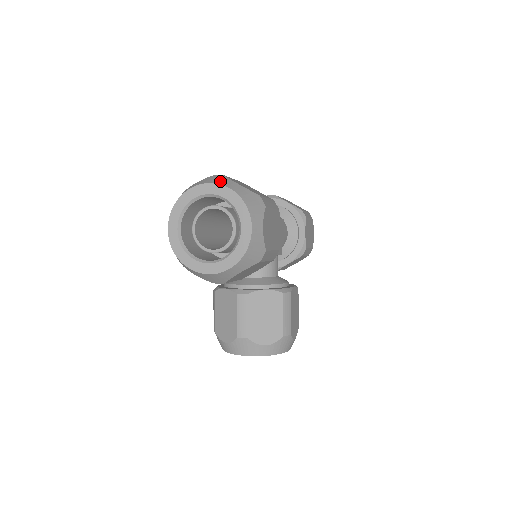
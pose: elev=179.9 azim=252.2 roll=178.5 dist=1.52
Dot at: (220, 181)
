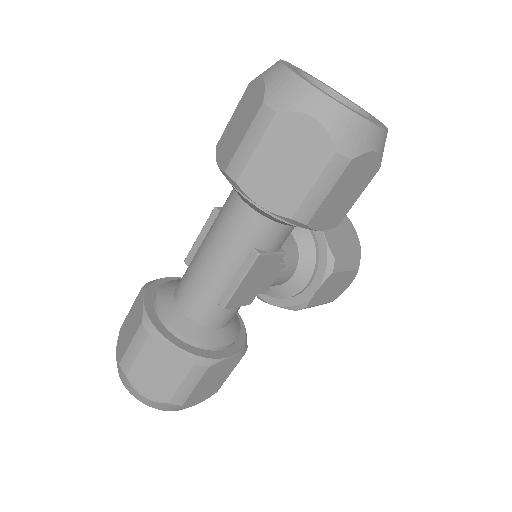
Dot at: (129, 389)
